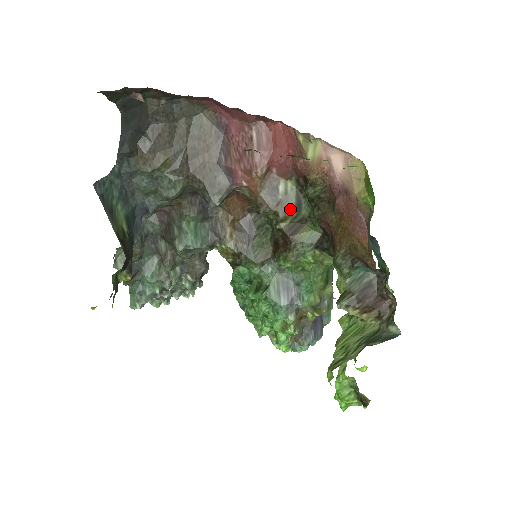
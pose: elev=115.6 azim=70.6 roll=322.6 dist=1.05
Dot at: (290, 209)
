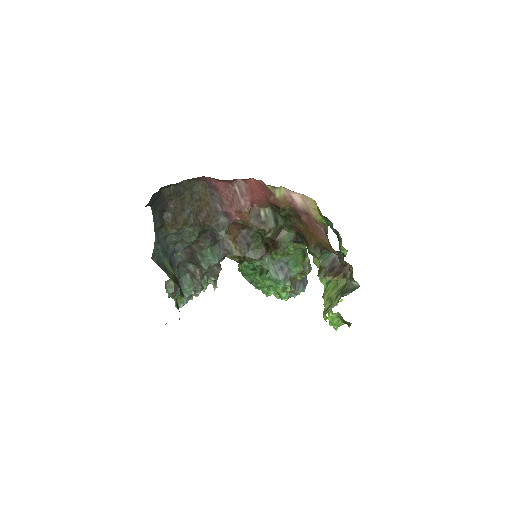
Dot at: (271, 225)
